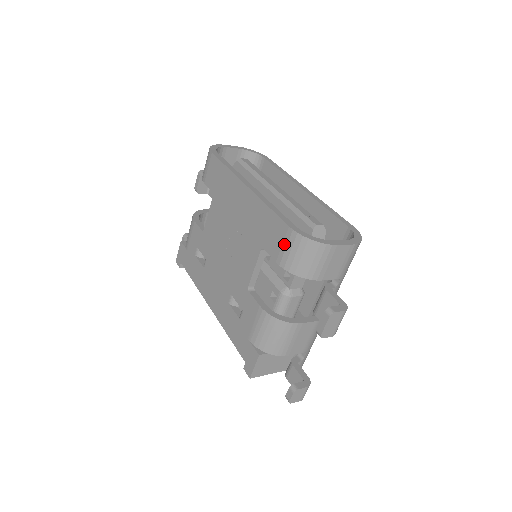
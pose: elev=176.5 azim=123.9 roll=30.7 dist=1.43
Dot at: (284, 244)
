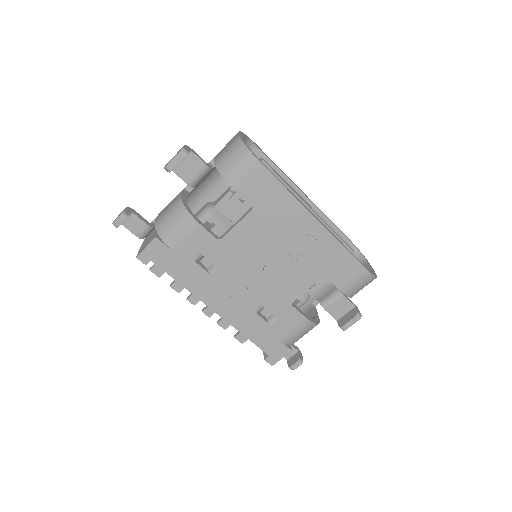
Dot at: (355, 280)
